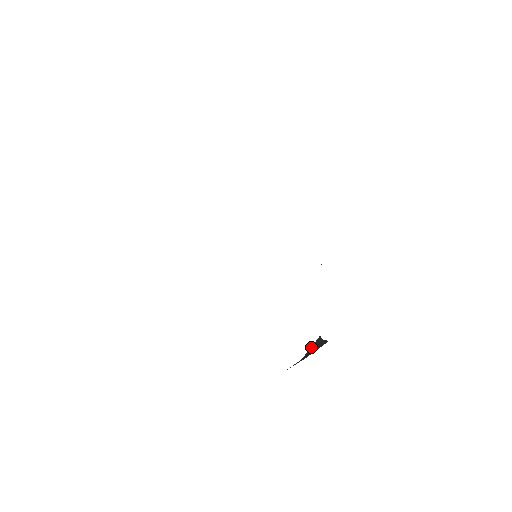
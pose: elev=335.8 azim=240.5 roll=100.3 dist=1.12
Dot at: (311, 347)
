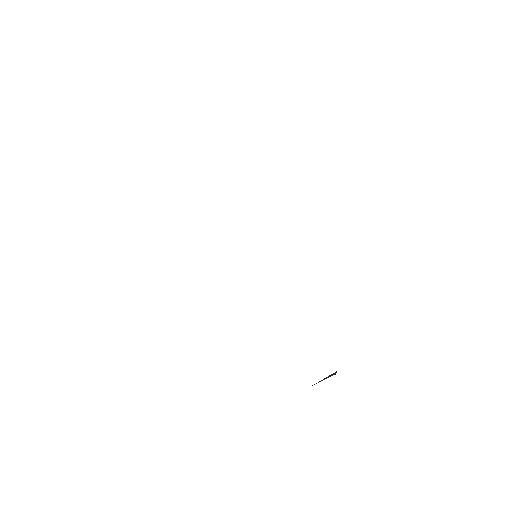
Dot at: occluded
